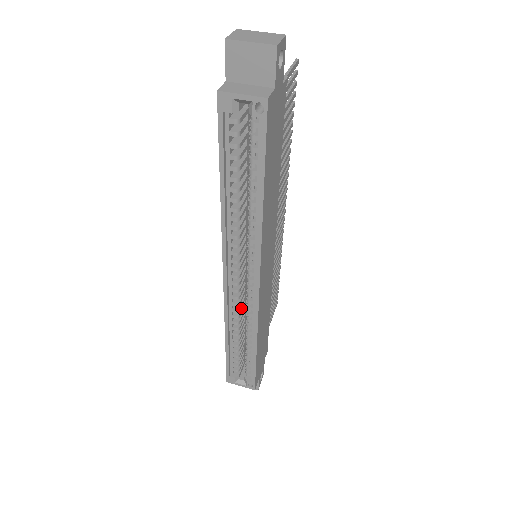
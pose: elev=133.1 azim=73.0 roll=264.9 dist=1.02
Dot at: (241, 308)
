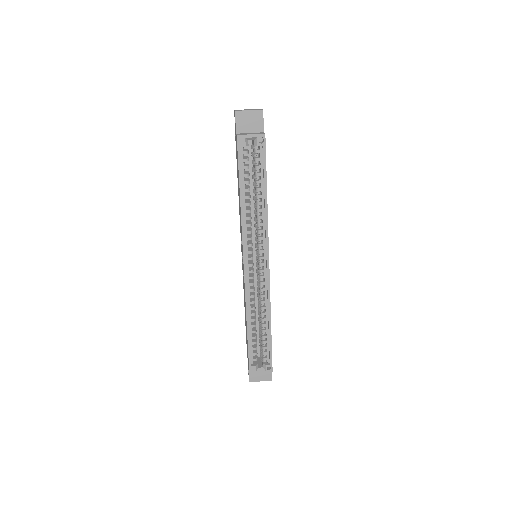
Dot at: occluded
